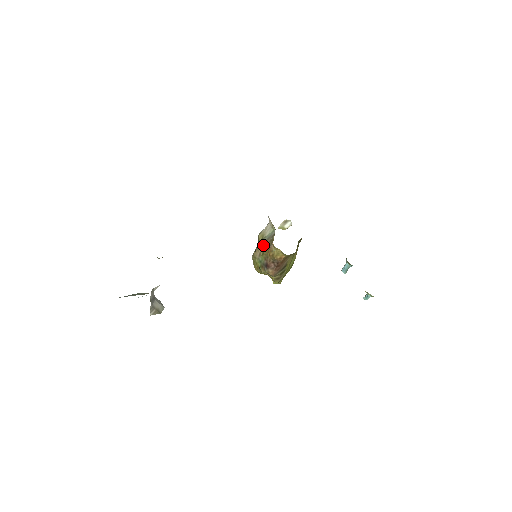
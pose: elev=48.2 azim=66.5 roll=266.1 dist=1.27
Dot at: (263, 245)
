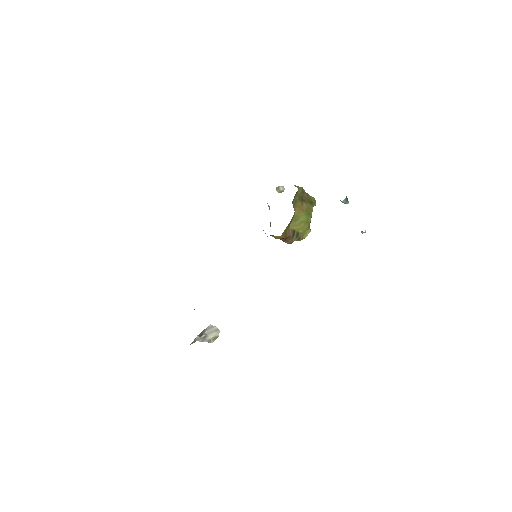
Dot at: occluded
